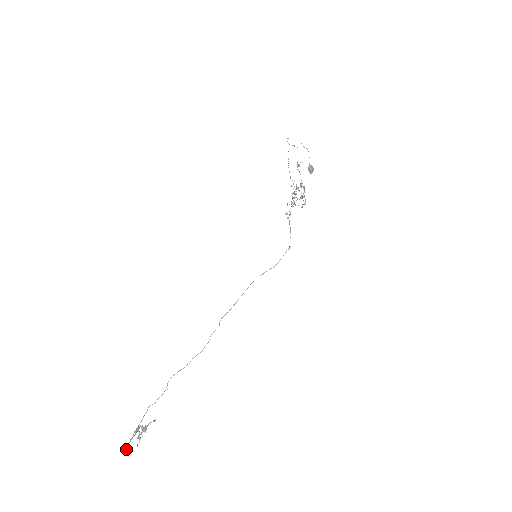
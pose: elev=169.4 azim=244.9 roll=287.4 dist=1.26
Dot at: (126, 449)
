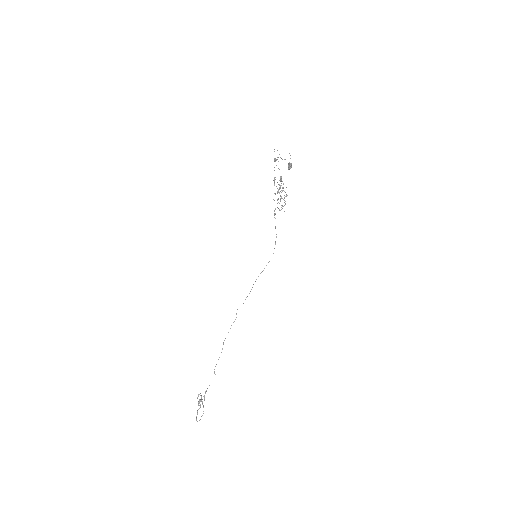
Dot at: (199, 420)
